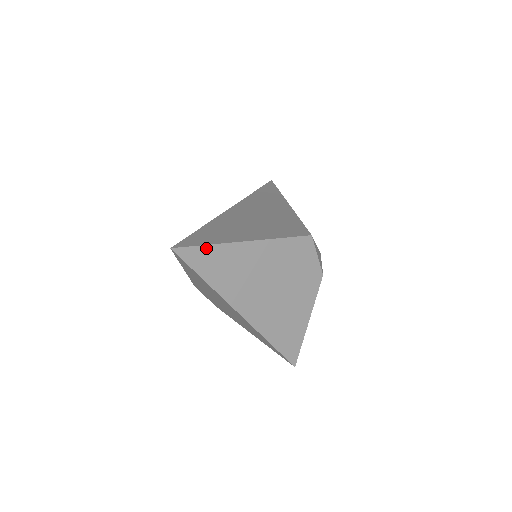
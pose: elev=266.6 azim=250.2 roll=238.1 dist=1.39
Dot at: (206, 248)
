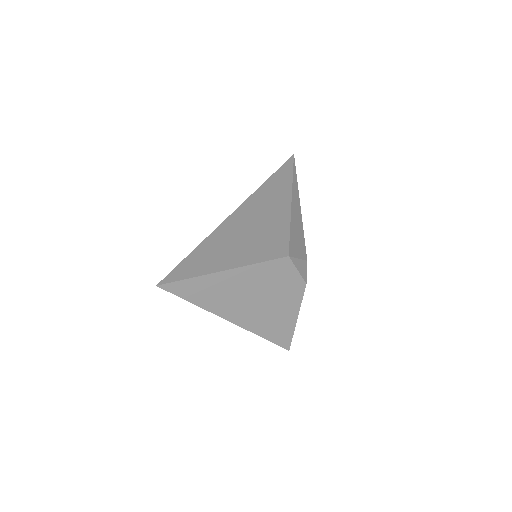
Dot at: (187, 281)
